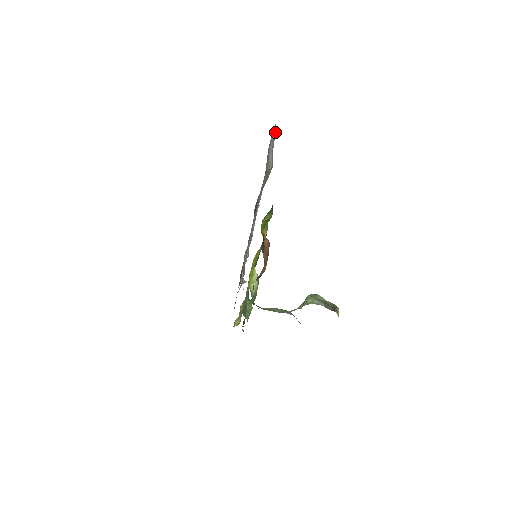
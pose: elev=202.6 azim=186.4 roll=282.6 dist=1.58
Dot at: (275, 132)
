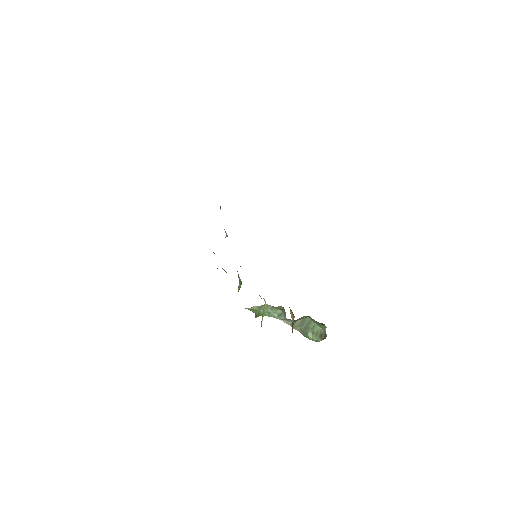
Dot at: occluded
